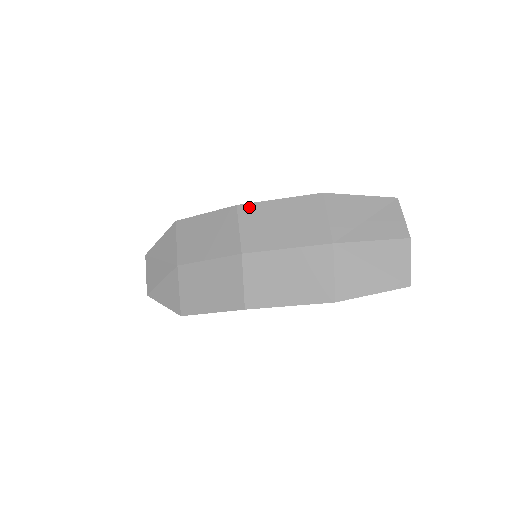
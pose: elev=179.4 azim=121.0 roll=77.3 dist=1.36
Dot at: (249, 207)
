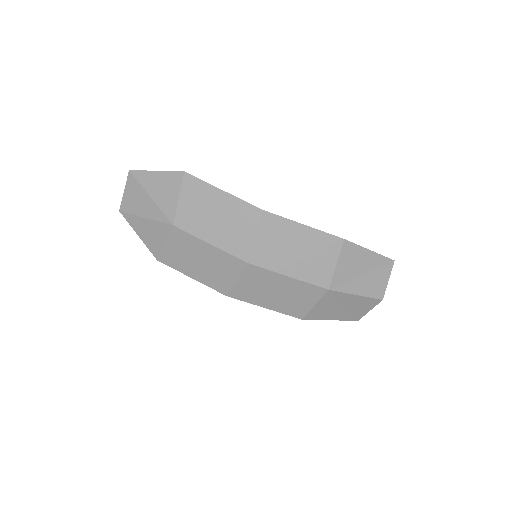
Dot at: (273, 219)
